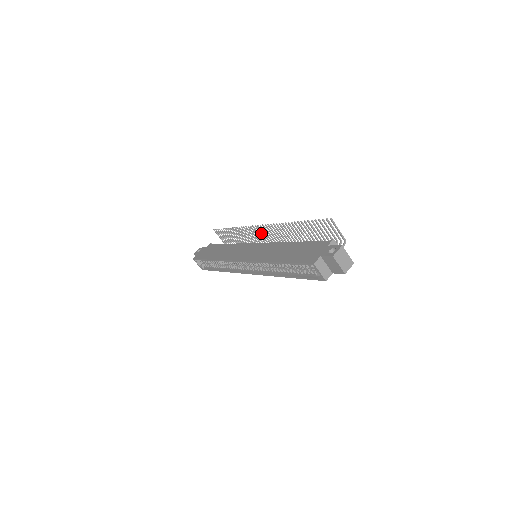
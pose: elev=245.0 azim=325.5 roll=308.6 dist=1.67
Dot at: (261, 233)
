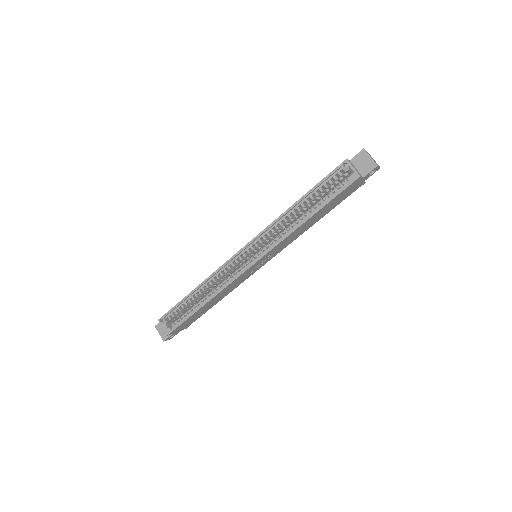
Dot at: occluded
